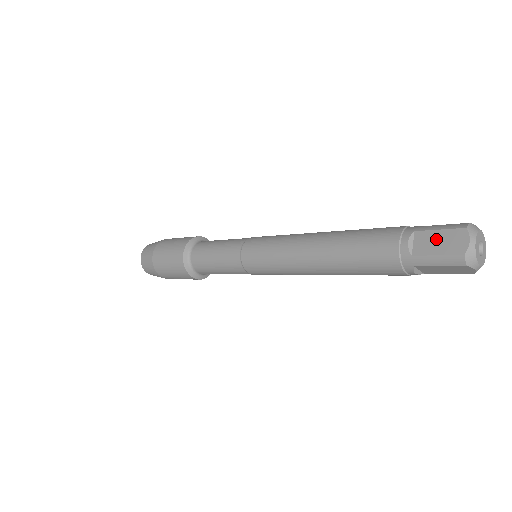
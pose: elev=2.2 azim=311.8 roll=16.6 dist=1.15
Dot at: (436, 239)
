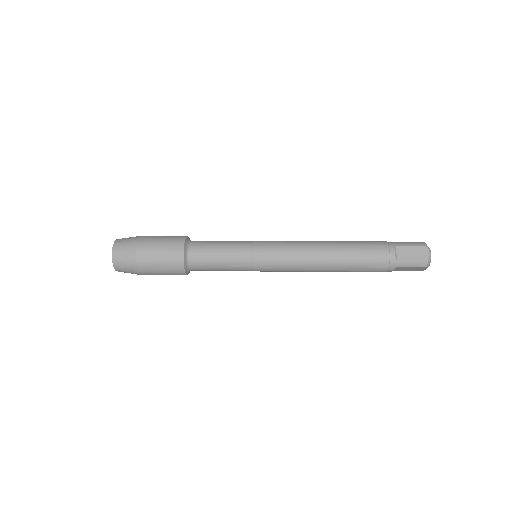
Dot at: (410, 251)
